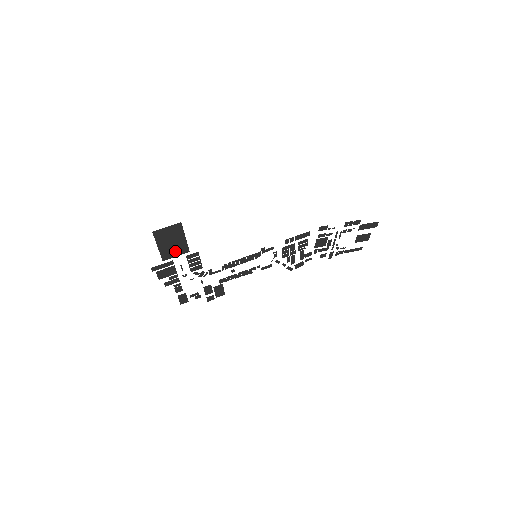
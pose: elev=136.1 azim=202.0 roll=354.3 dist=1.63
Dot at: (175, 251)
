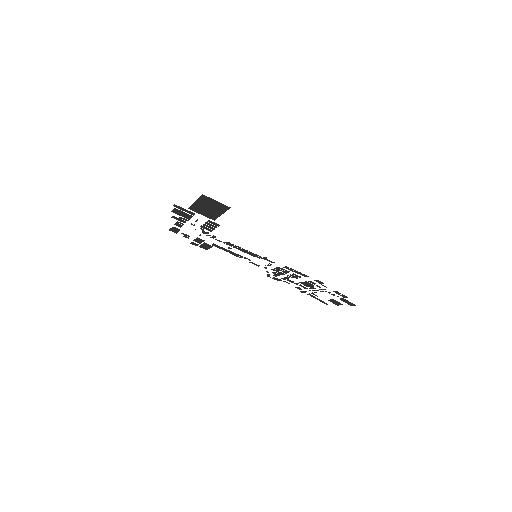
Dot at: (204, 212)
